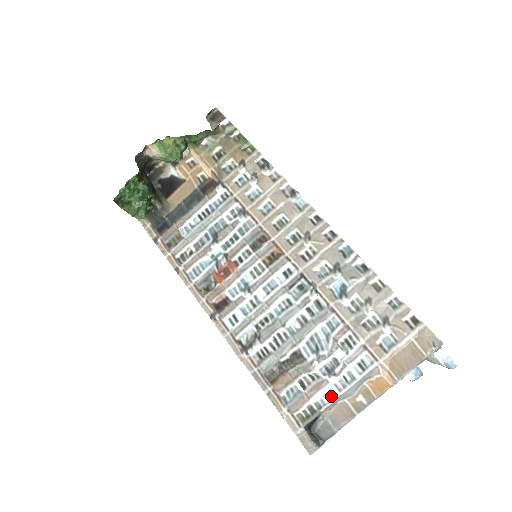
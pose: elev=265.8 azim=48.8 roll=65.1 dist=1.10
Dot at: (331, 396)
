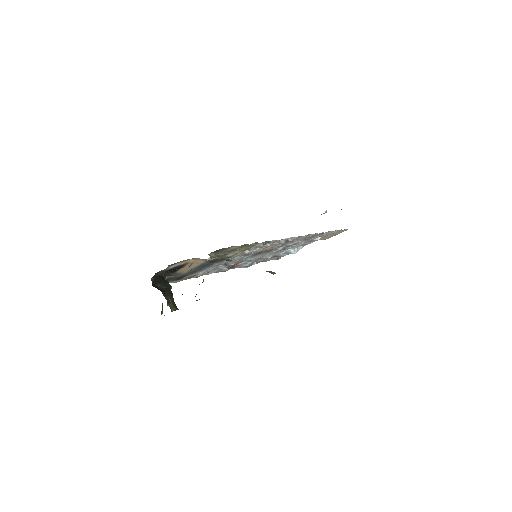
Dot at: occluded
